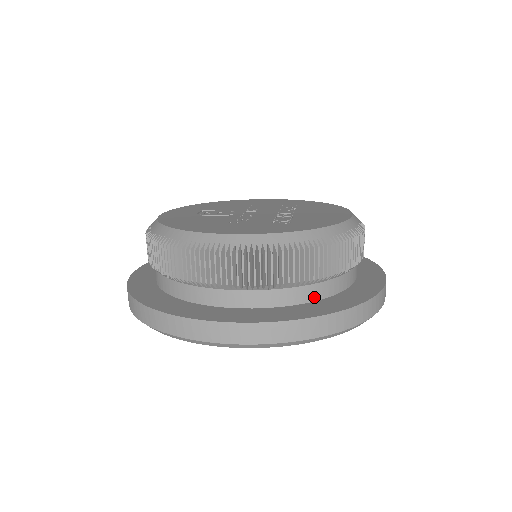
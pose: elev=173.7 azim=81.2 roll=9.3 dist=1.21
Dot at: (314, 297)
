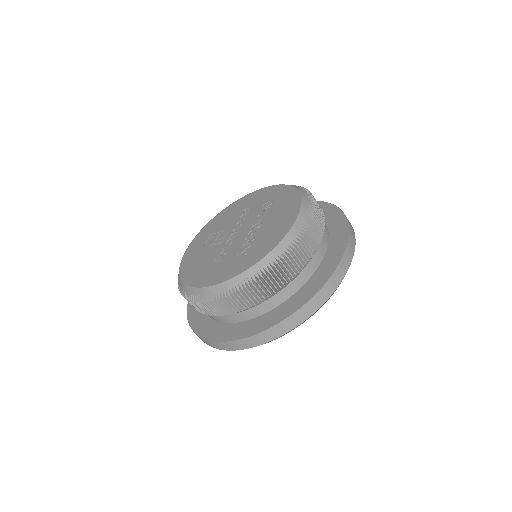
Dot at: (279, 302)
